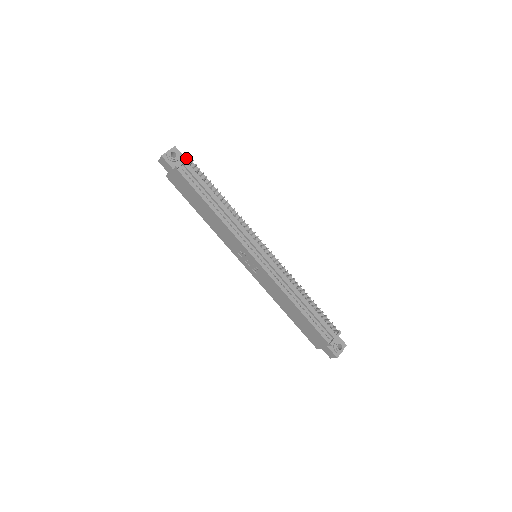
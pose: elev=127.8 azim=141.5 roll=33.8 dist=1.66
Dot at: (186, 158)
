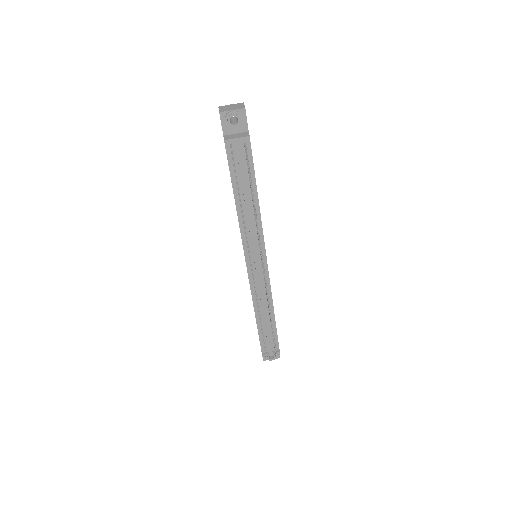
Dot at: (244, 137)
